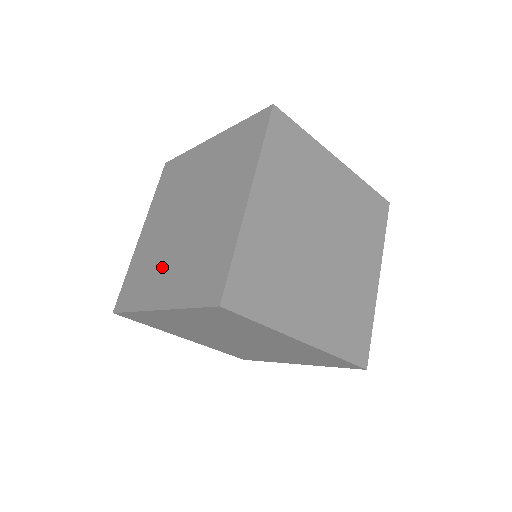
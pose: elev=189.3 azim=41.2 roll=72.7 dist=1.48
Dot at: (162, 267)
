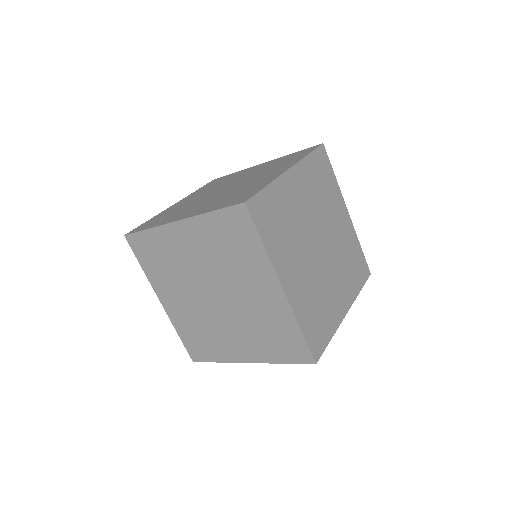
Dot at: (191, 207)
